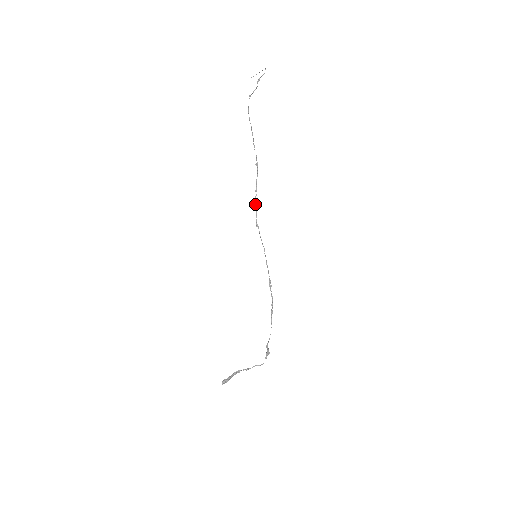
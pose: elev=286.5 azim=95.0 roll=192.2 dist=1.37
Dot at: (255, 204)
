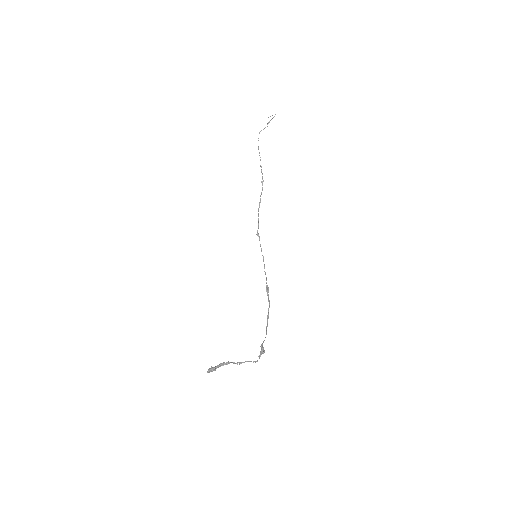
Dot at: (258, 215)
